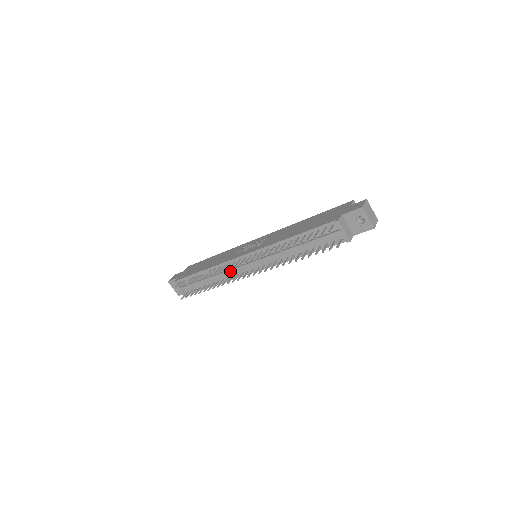
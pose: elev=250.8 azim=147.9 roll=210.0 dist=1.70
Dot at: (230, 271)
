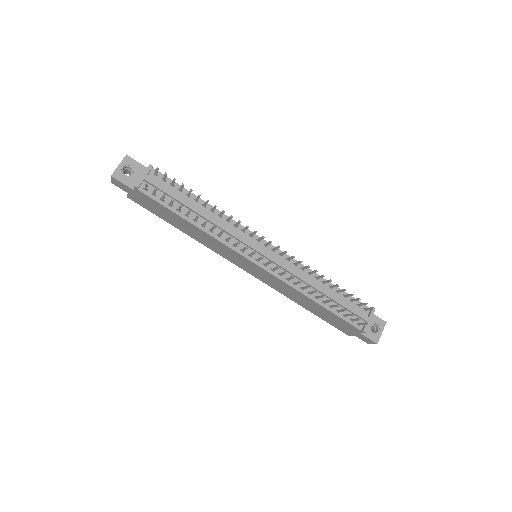
Dot at: (236, 234)
